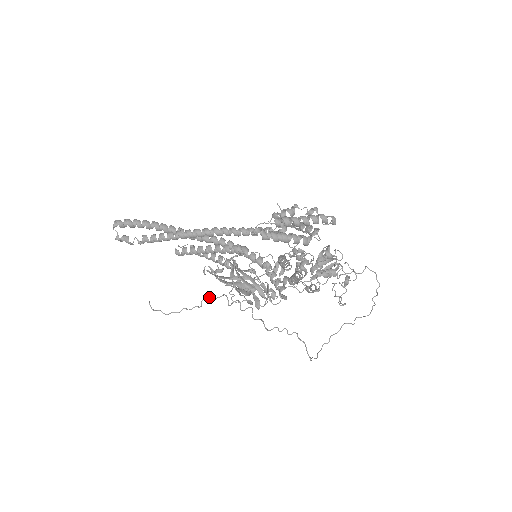
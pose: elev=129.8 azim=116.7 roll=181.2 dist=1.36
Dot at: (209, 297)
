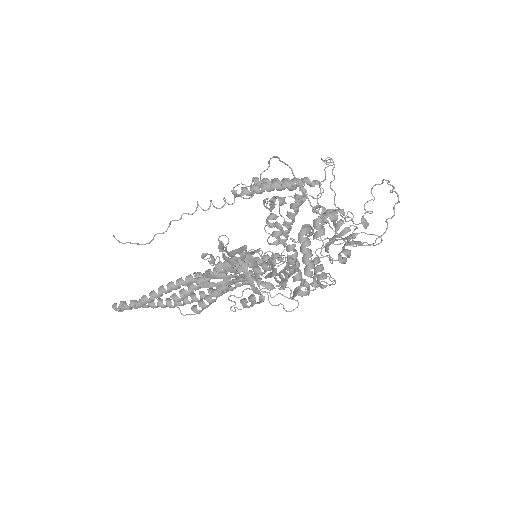
Dot at: (180, 218)
